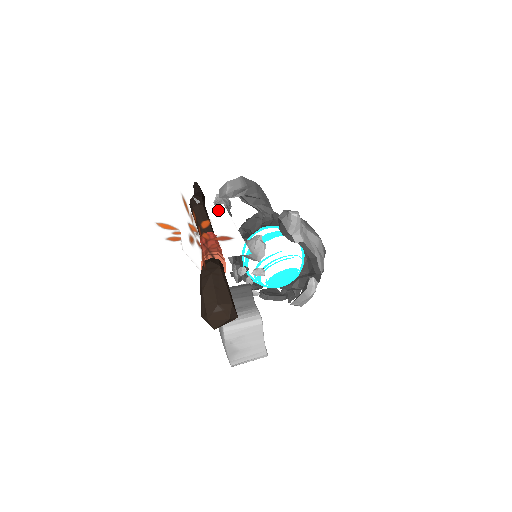
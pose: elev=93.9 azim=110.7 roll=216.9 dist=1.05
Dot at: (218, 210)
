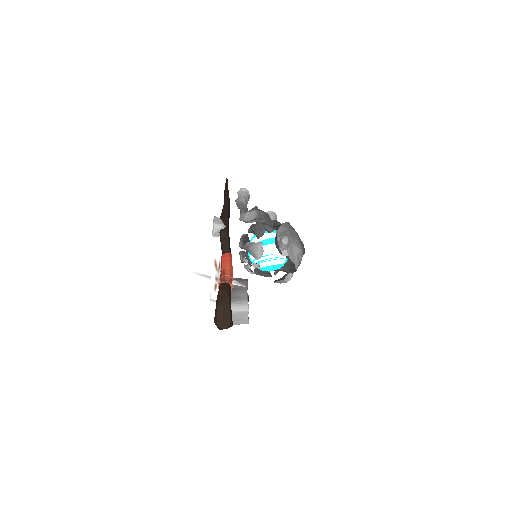
Dot at: (232, 280)
